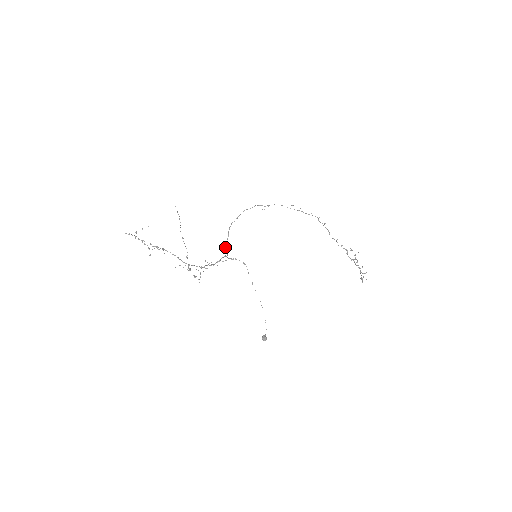
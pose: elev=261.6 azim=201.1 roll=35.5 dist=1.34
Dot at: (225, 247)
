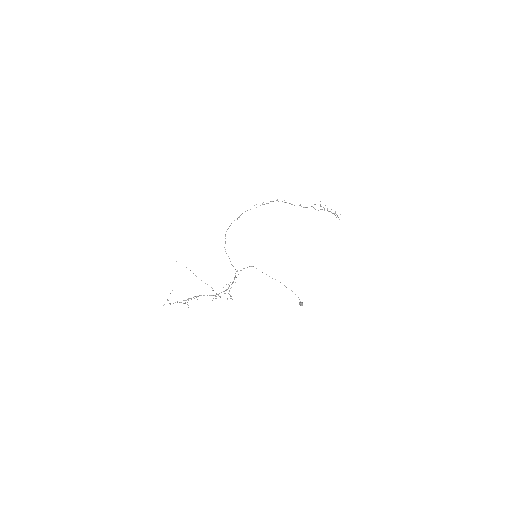
Dot at: occluded
